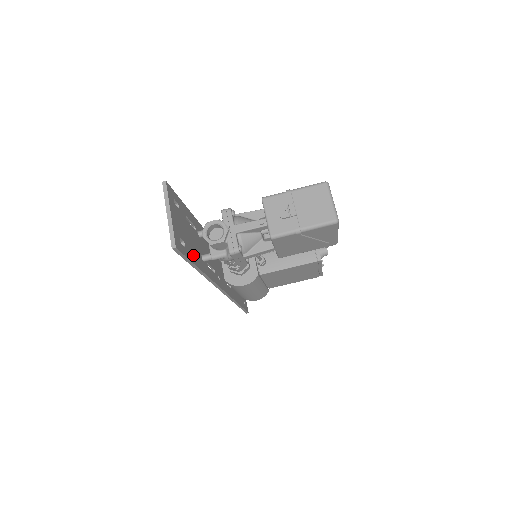
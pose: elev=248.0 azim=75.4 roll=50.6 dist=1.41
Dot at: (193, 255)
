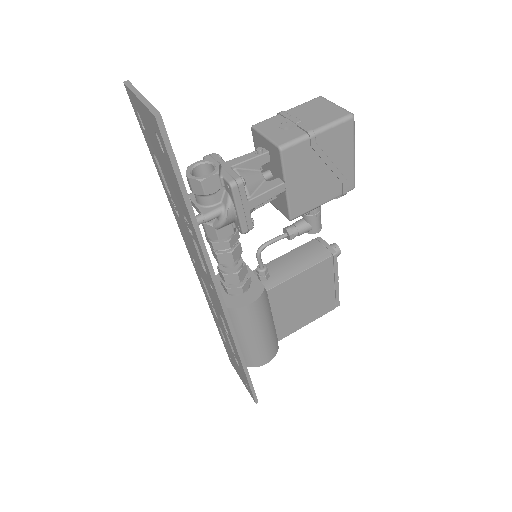
Dot at: occluded
